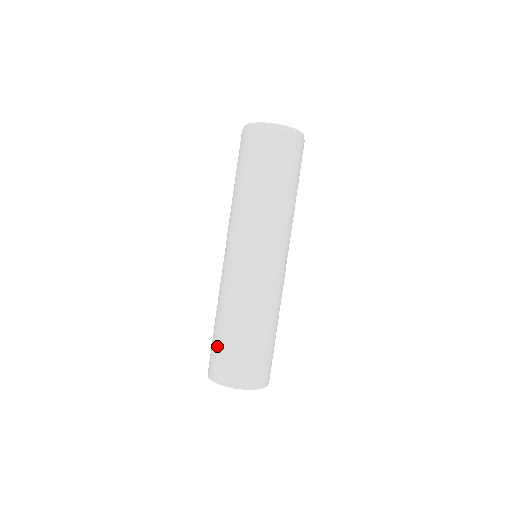
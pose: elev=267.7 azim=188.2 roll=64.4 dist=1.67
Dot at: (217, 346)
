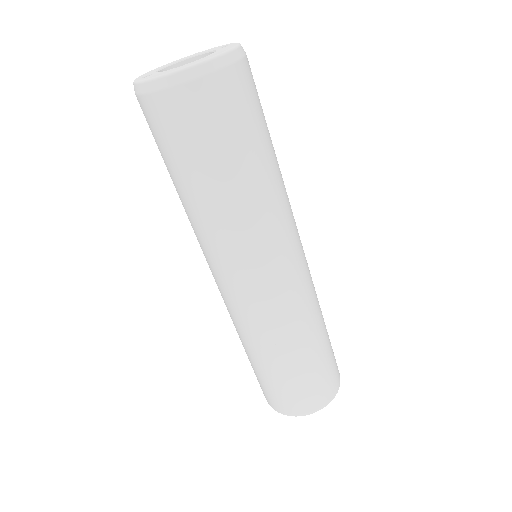
Dot at: (259, 378)
